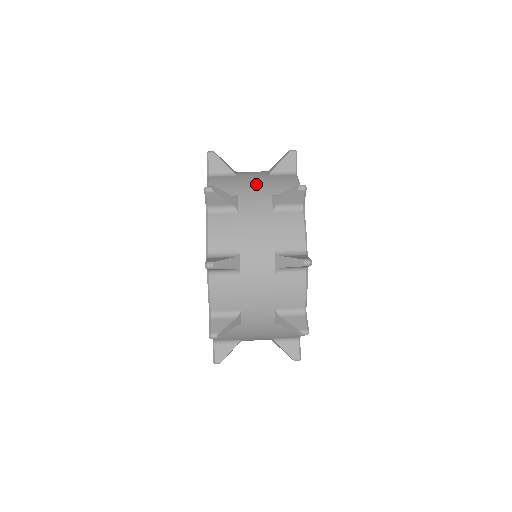
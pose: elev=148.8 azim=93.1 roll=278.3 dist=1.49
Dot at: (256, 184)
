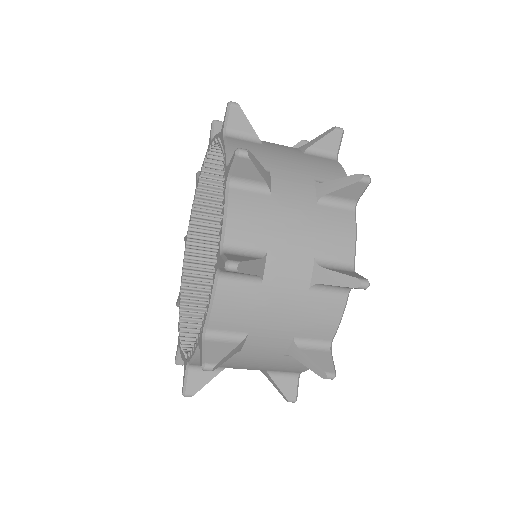
Dot at: occluded
